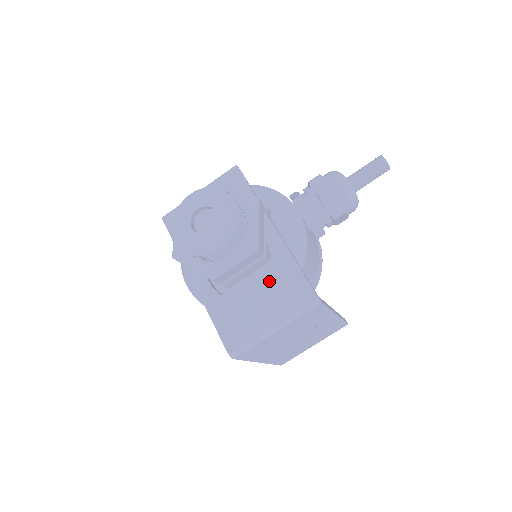
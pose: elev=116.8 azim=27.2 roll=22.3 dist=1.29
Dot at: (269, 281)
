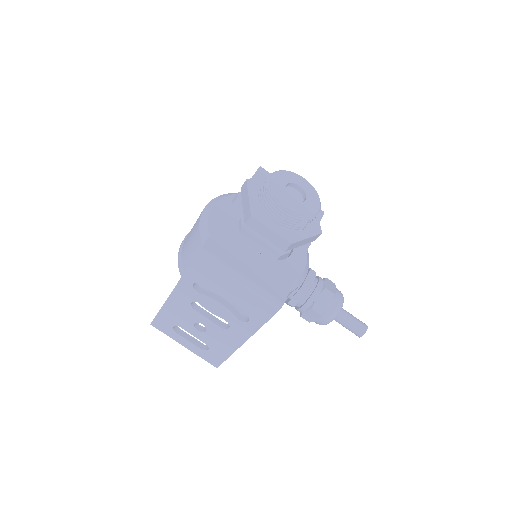
Dot at: (271, 262)
